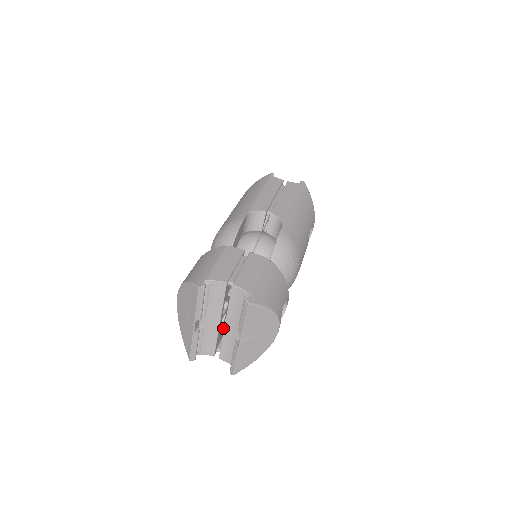
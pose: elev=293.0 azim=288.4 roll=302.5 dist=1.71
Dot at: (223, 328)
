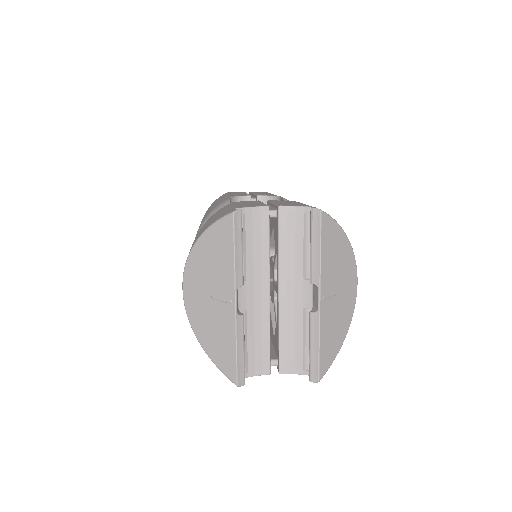
Dot at: occluded
